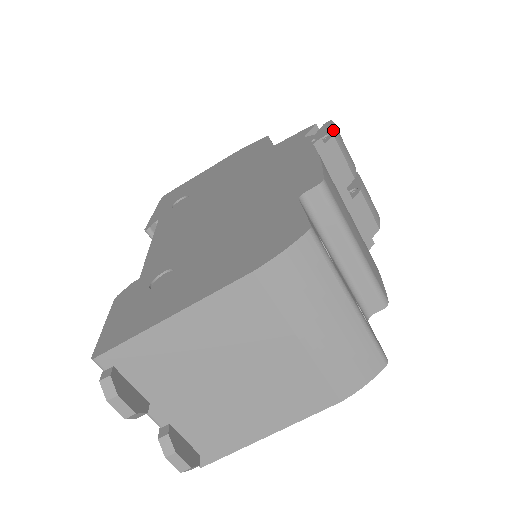
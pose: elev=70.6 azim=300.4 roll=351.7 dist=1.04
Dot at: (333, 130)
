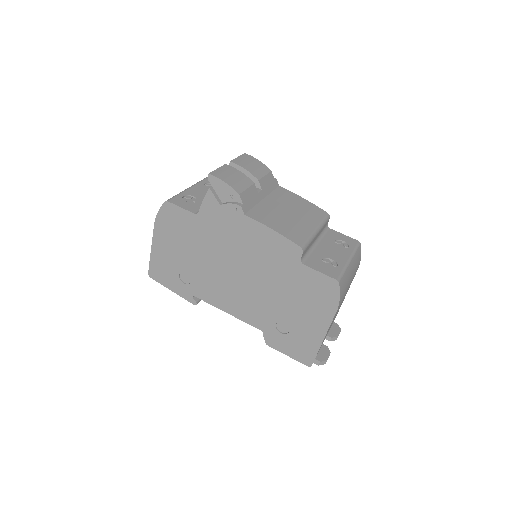
Dot at: (231, 189)
